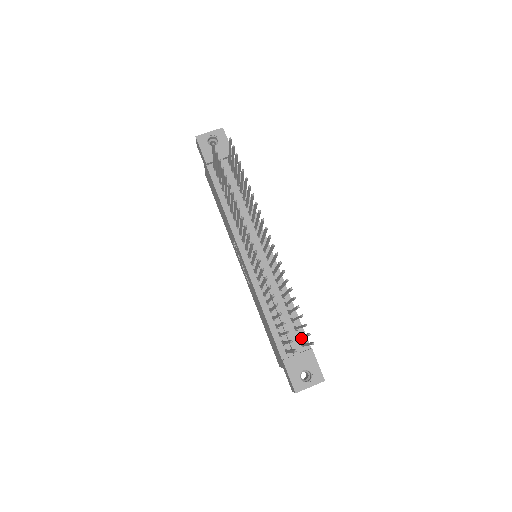
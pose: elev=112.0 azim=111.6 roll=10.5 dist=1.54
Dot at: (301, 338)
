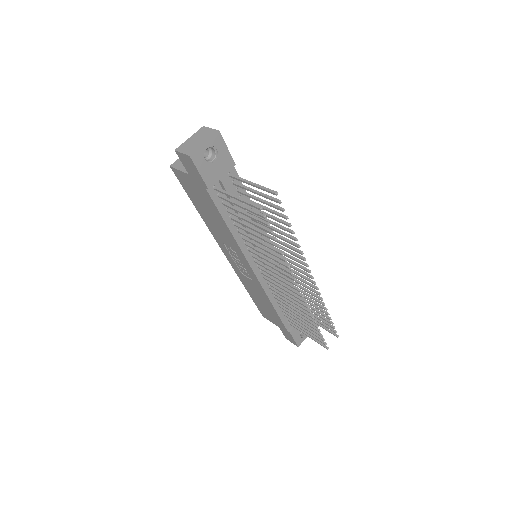
Dot at: occluded
